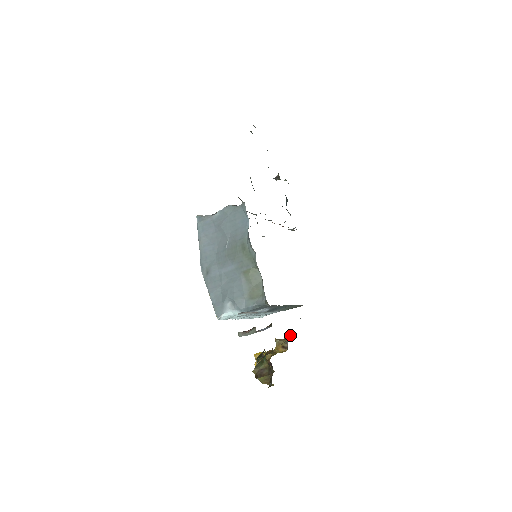
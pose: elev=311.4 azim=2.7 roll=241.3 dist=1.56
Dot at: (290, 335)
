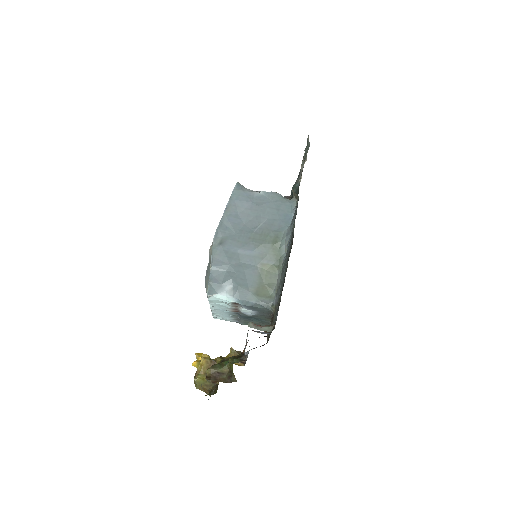
Dot at: occluded
